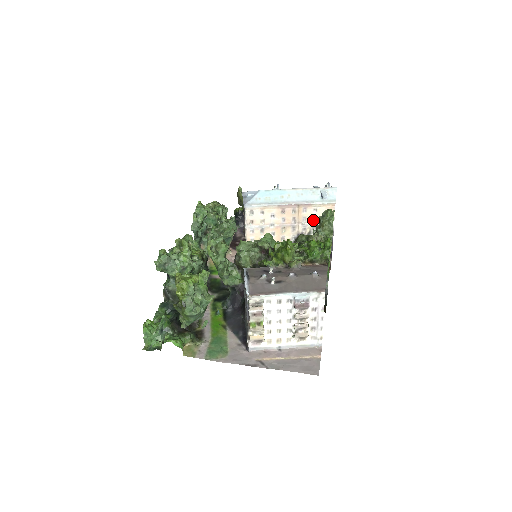
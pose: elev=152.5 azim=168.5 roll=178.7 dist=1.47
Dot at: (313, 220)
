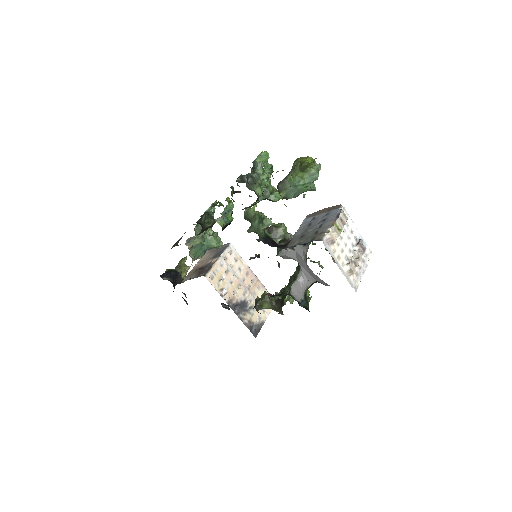
Dot at: occluded
